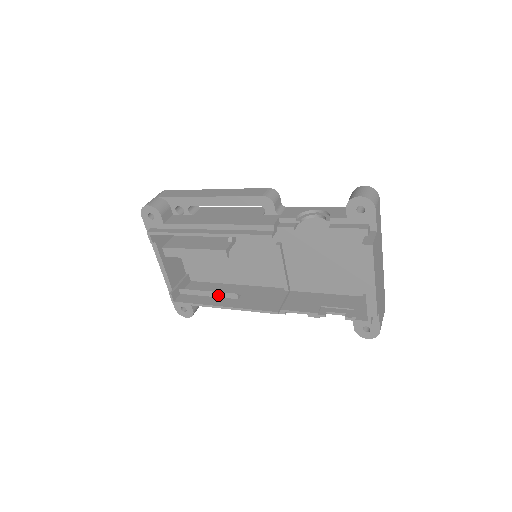
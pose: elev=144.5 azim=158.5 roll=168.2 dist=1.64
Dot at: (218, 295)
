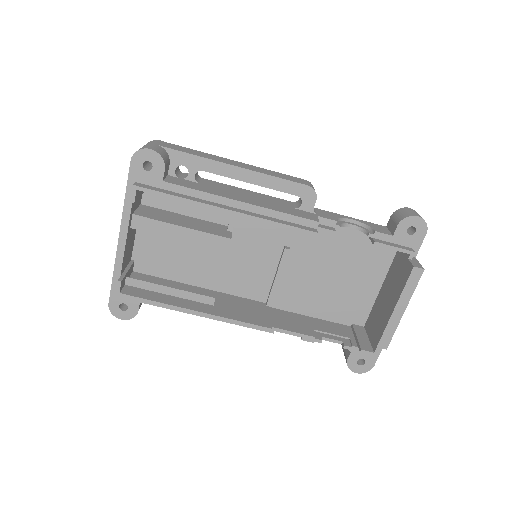
Dot at: (186, 295)
